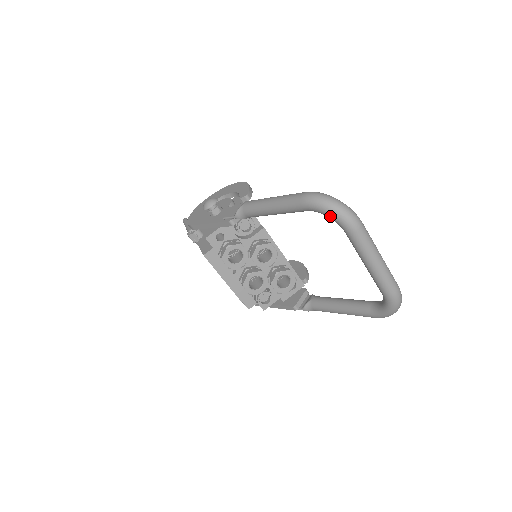
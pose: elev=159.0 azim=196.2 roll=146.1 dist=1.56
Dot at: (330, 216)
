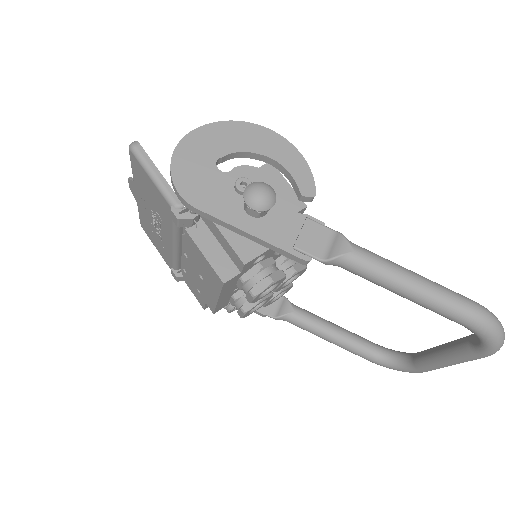
Dot at: (486, 345)
